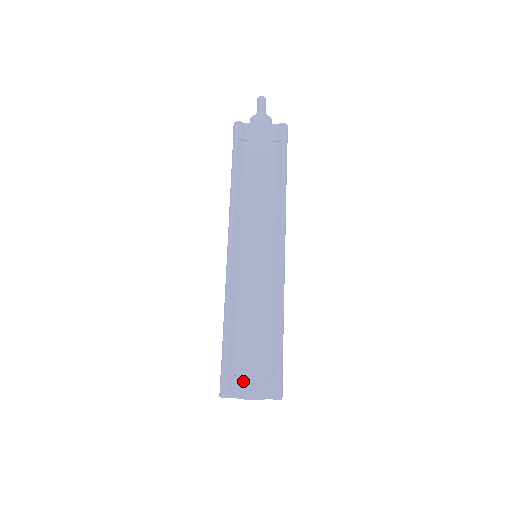
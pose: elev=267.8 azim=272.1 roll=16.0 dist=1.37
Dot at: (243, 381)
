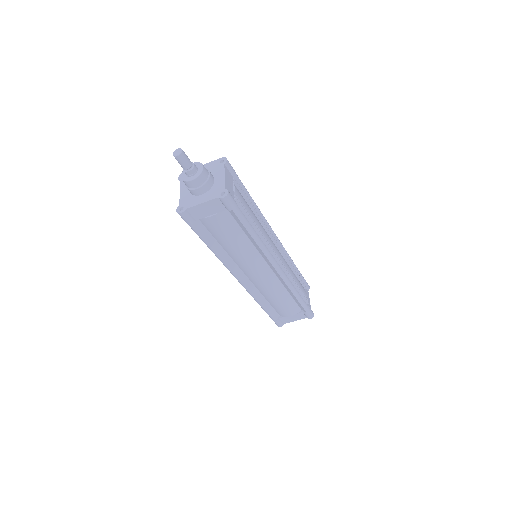
Dot at: (287, 318)
